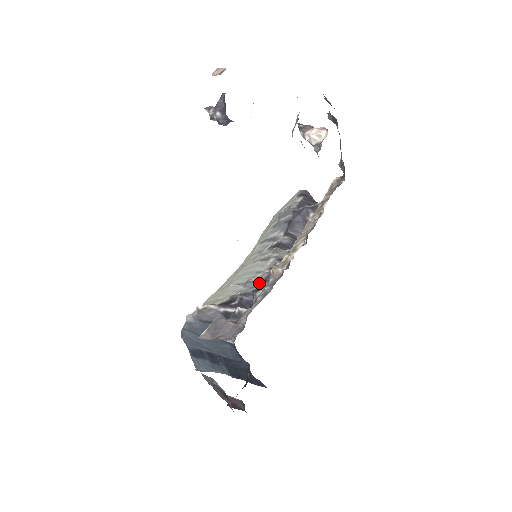
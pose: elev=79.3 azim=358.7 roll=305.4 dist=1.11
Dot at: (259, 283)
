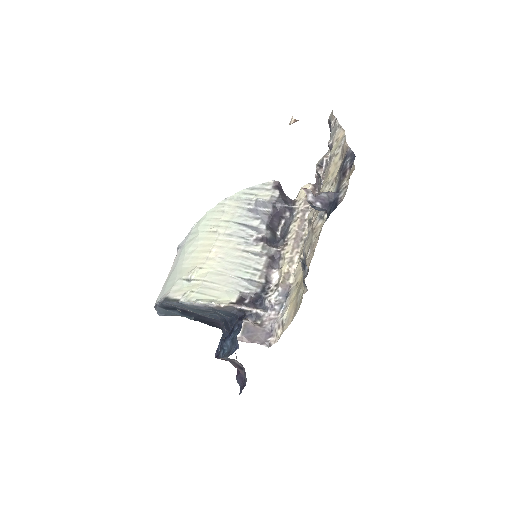
Dot at: (263, 284)
